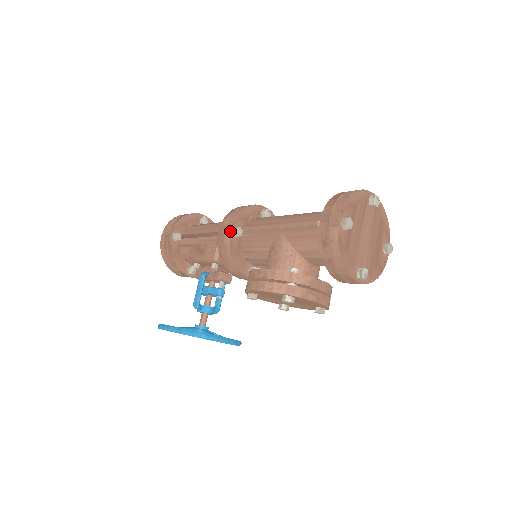
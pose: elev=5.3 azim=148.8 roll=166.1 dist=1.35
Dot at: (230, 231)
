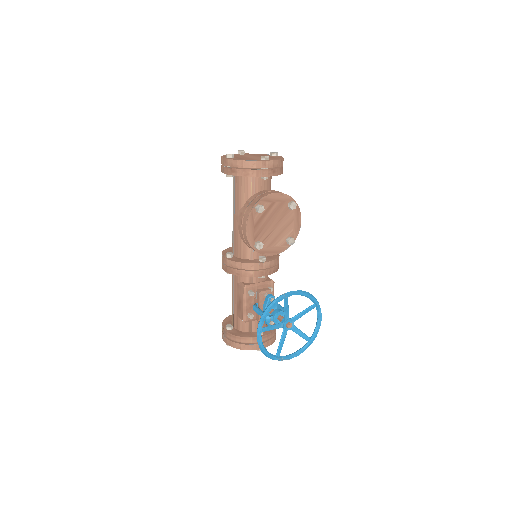
Dot at: (225, 258)
